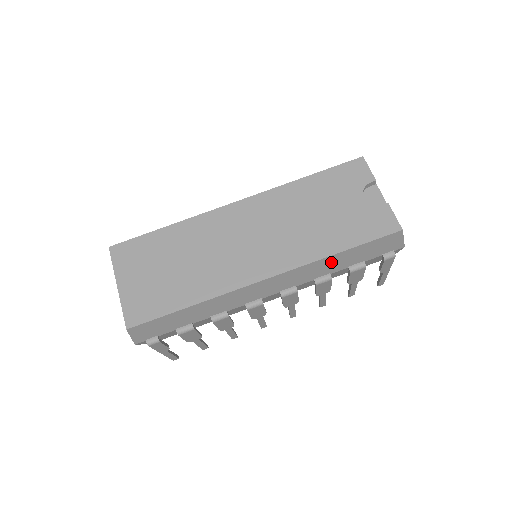
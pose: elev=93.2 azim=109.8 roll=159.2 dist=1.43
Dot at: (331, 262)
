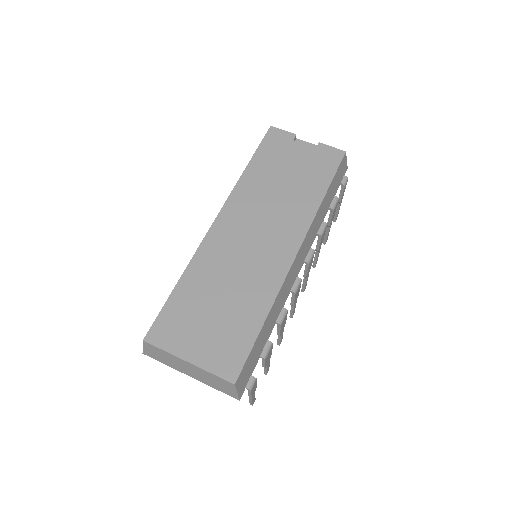
Dot at: (322, 208)
